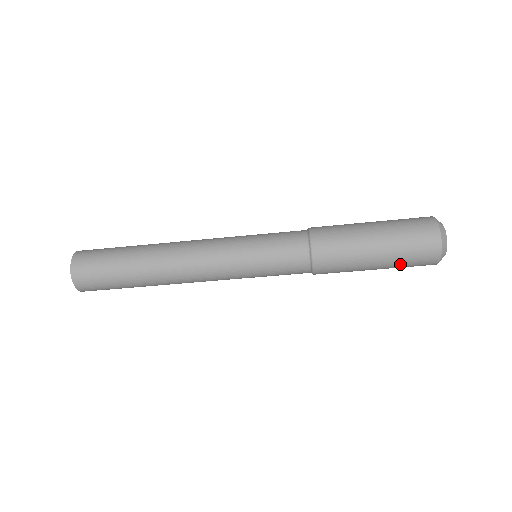
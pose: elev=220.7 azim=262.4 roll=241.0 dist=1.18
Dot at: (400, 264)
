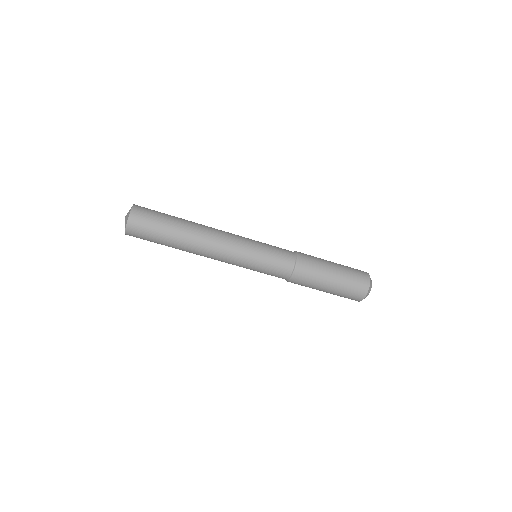
Dot at: (348, 280)
